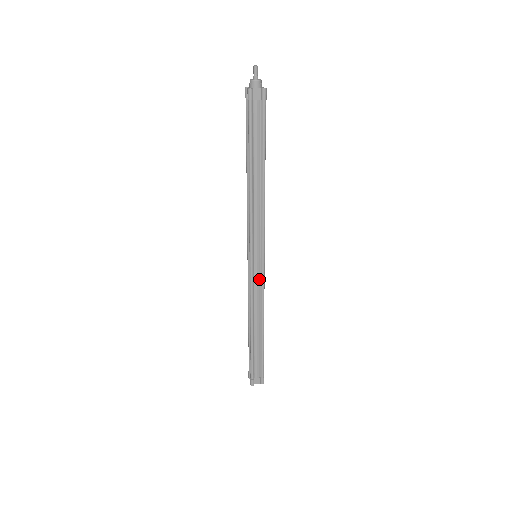
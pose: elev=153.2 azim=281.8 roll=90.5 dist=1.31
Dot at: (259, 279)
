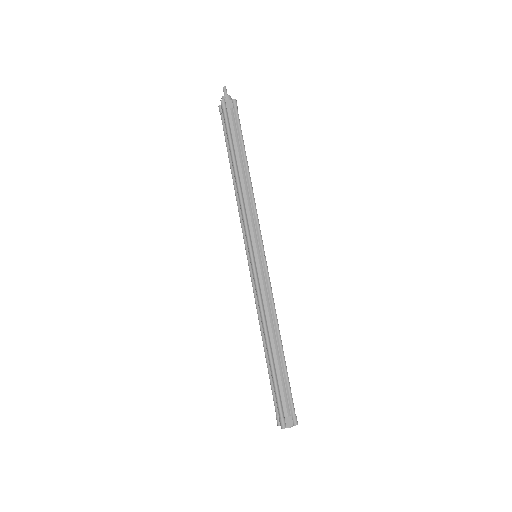
Dot at: (264, 279)
